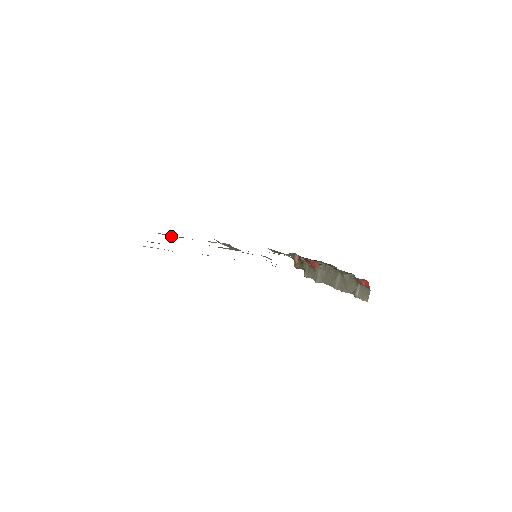
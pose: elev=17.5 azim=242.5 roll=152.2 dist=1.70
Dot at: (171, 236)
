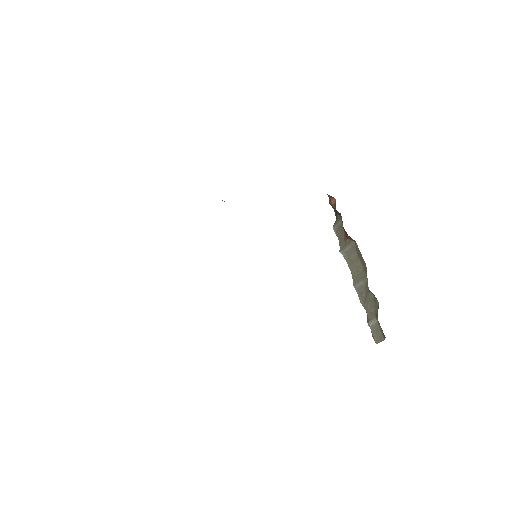
Dot at: occluded
